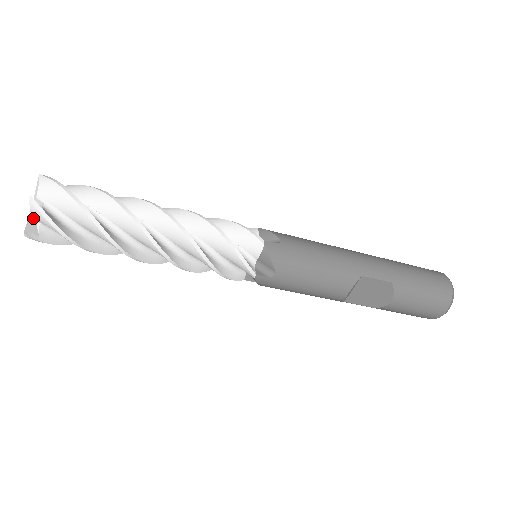
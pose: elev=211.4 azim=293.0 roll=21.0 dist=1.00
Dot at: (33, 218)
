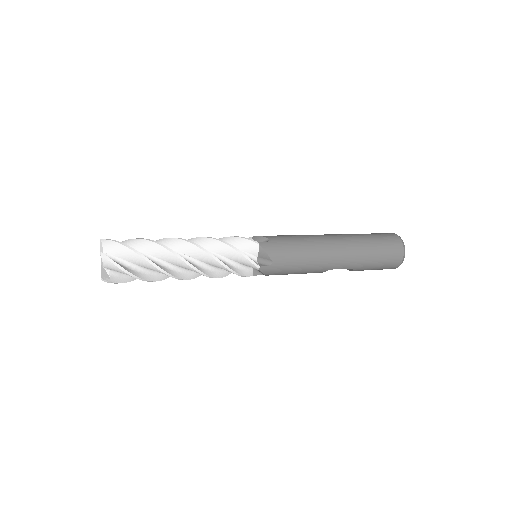
Dot at: occluded
